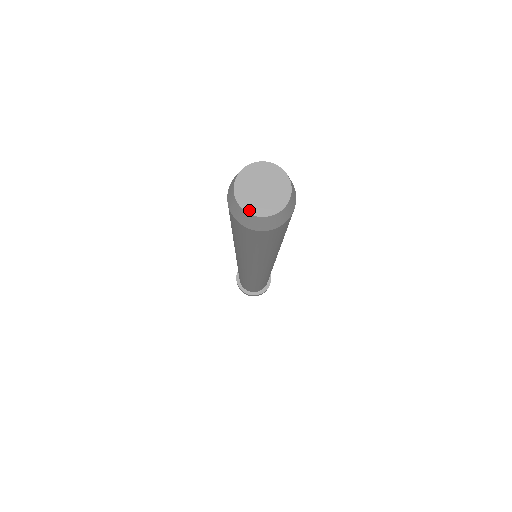
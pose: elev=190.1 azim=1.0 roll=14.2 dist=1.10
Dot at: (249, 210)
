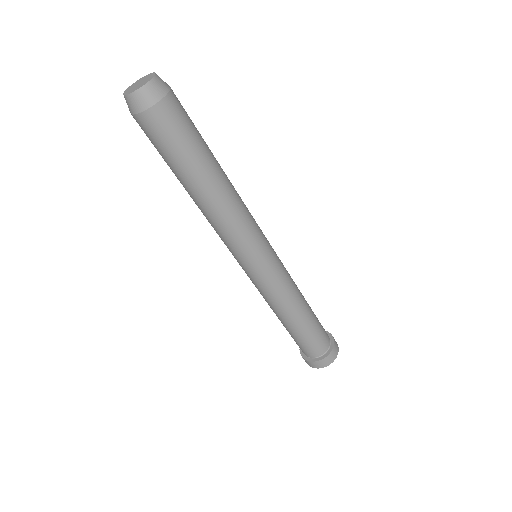
Dot at: (125, 93)
